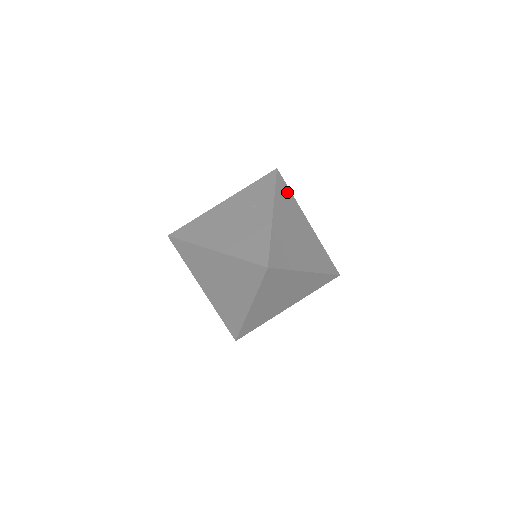
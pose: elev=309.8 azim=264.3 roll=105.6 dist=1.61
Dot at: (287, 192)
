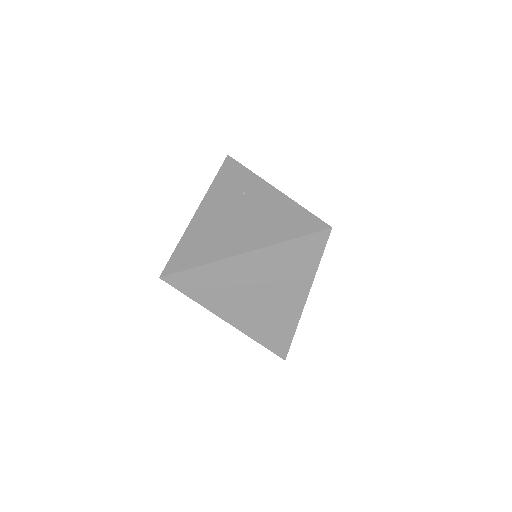
Dot at: occluded
